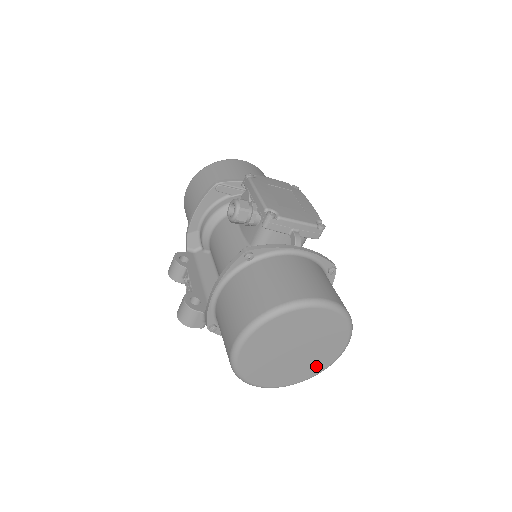
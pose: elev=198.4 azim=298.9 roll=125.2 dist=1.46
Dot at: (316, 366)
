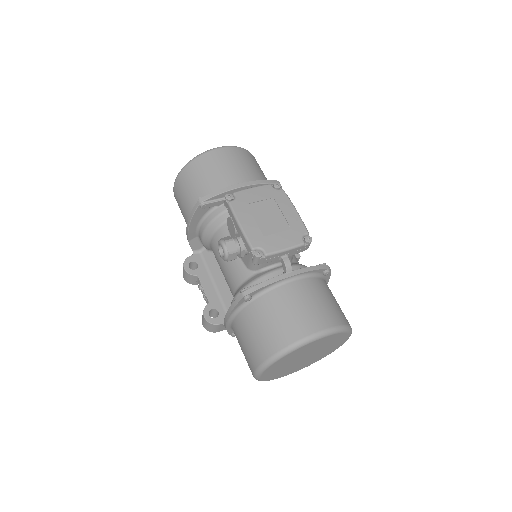
Dot at: (327, 353)
